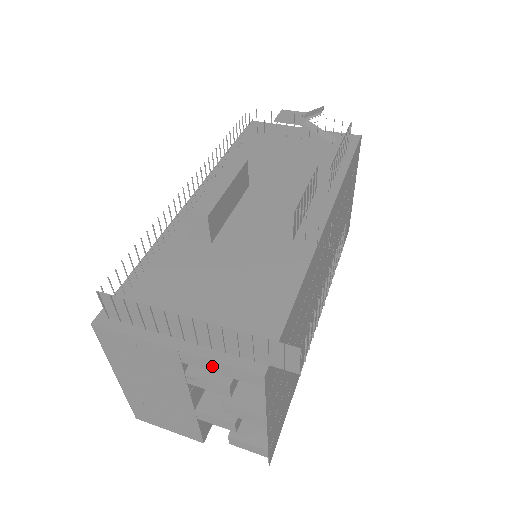
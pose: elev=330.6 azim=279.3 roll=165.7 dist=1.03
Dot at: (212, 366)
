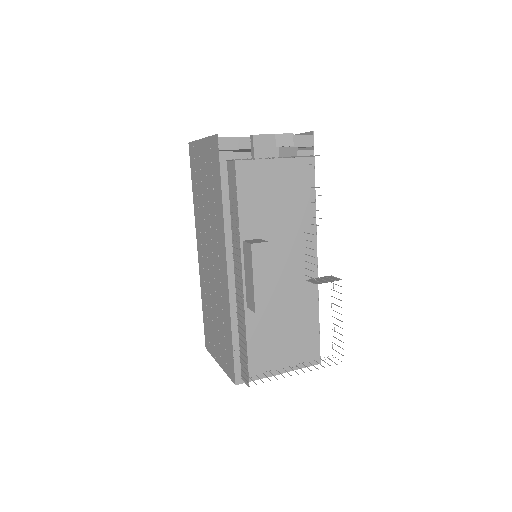
Dot at: (296, 368)
